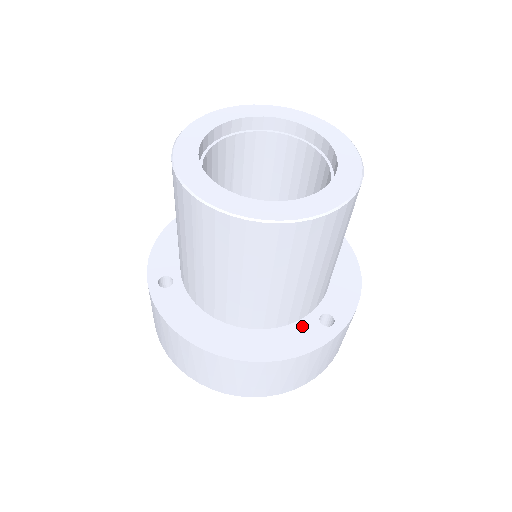
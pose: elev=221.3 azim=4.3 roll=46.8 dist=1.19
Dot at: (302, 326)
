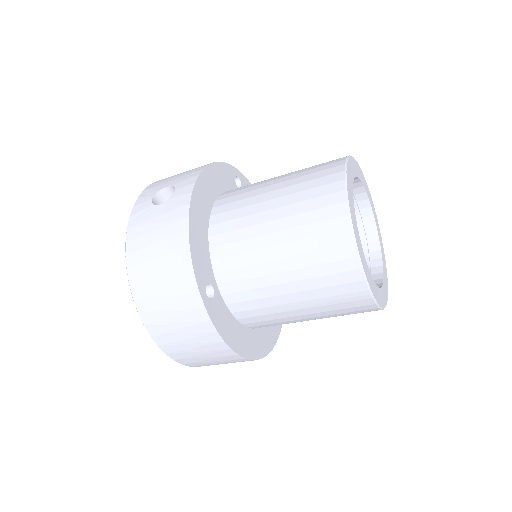
Dot at: occluded
